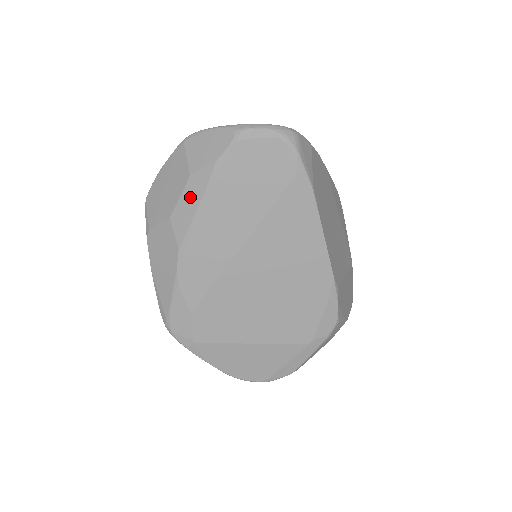
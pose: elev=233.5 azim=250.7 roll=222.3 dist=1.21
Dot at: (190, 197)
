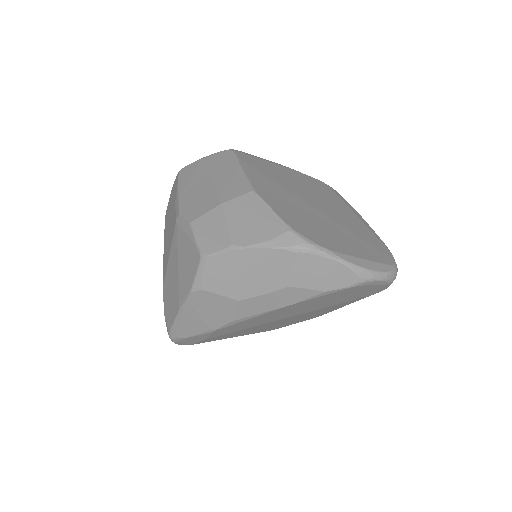
Dot at: (275, 300)
